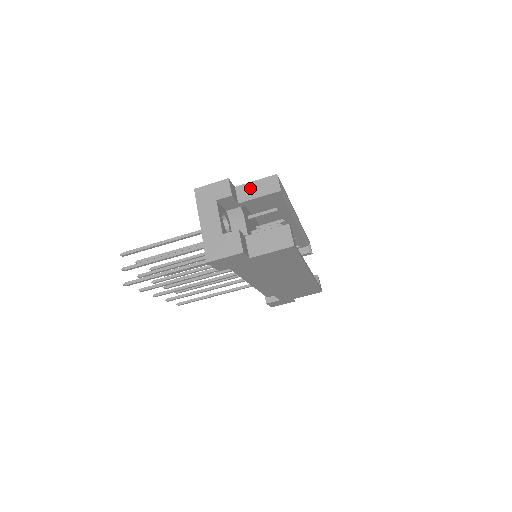
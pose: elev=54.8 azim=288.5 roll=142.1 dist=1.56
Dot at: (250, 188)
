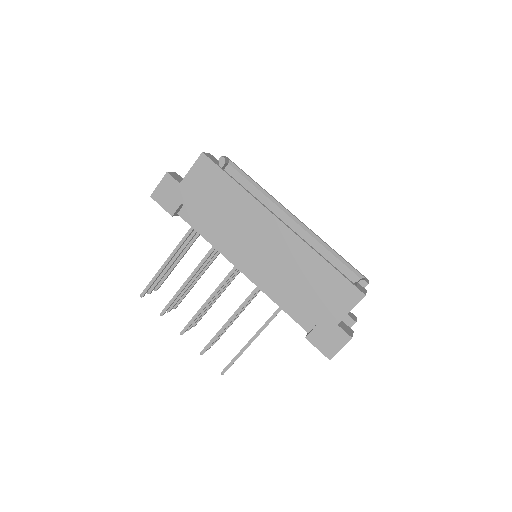
Dot at: occluded
